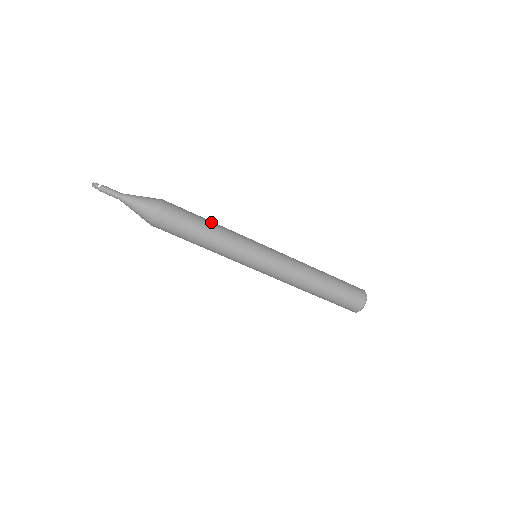
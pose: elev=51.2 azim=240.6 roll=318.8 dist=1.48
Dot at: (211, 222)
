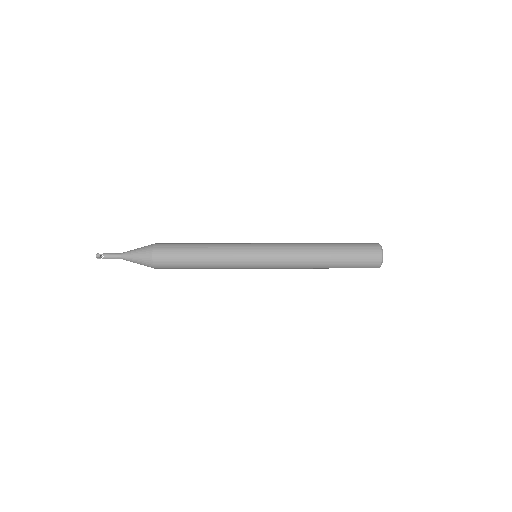
Dot at: (201, 263)
